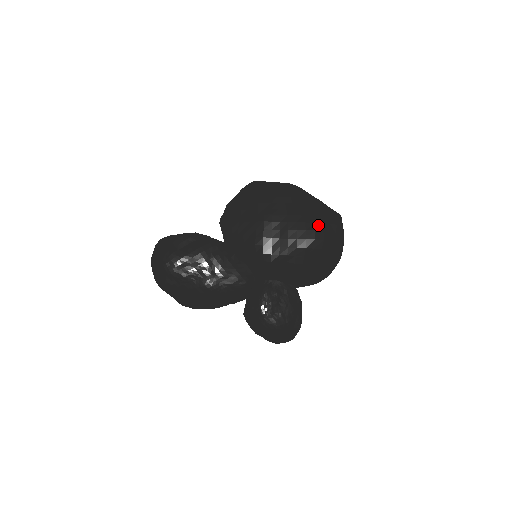
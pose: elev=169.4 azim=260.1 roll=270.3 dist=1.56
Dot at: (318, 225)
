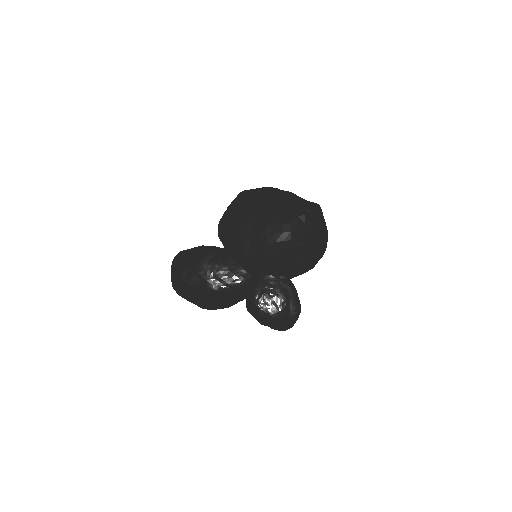
Dot at: (285, 219)
